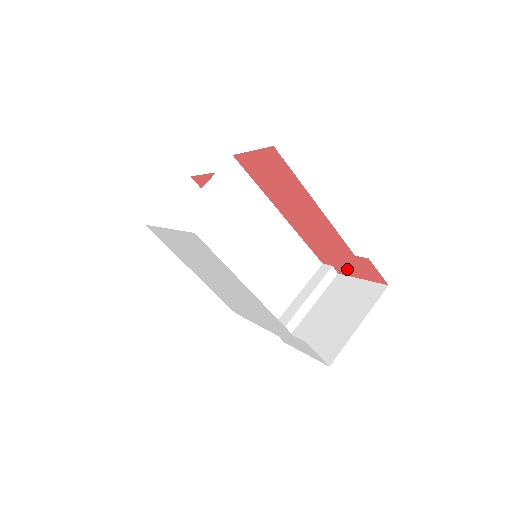
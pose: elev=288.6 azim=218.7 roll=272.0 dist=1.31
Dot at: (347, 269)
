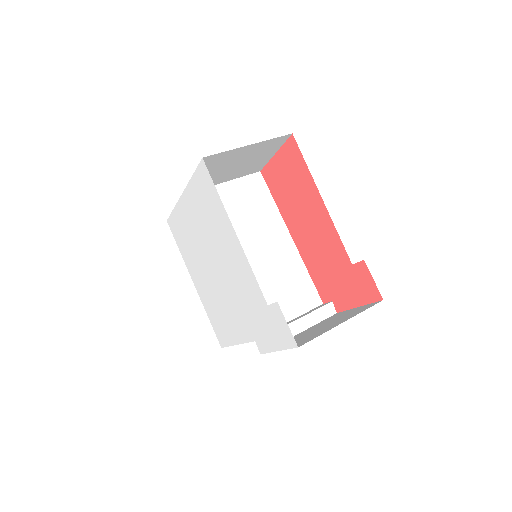
Dot at: (345, 297)
